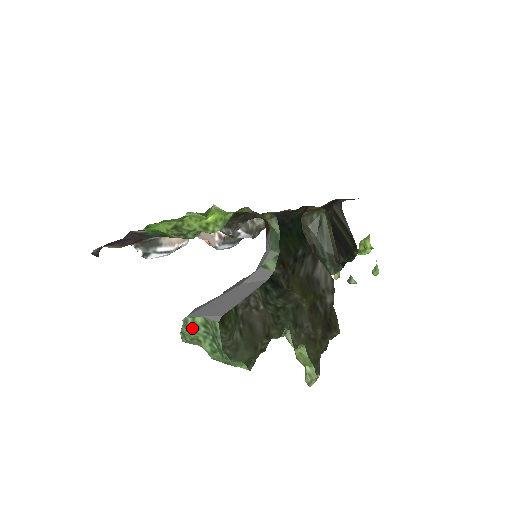
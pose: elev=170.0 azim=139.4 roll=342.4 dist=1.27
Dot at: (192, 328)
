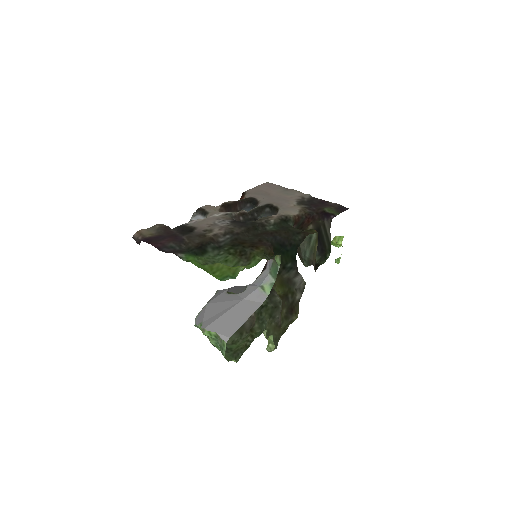
Dot at: (207, 334)
